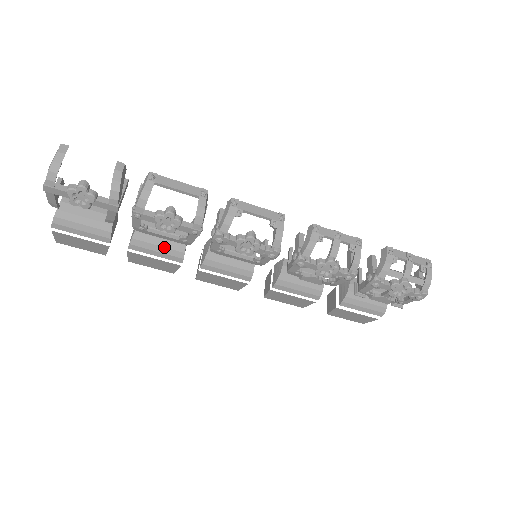
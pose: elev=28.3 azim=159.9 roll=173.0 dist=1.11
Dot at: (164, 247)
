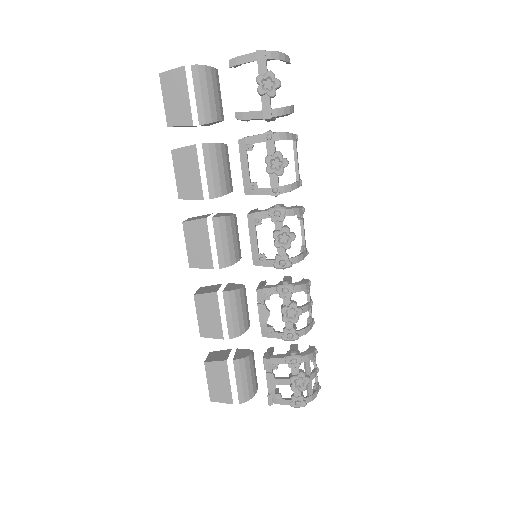
Dot at: (219, 175)
